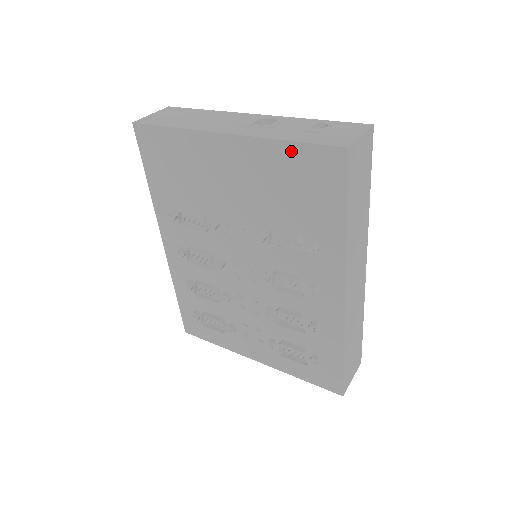
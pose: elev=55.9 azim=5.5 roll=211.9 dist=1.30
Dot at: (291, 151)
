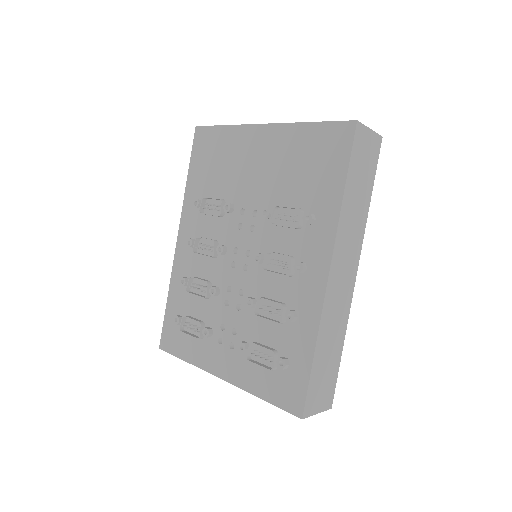
Dot at: (312, 130)
